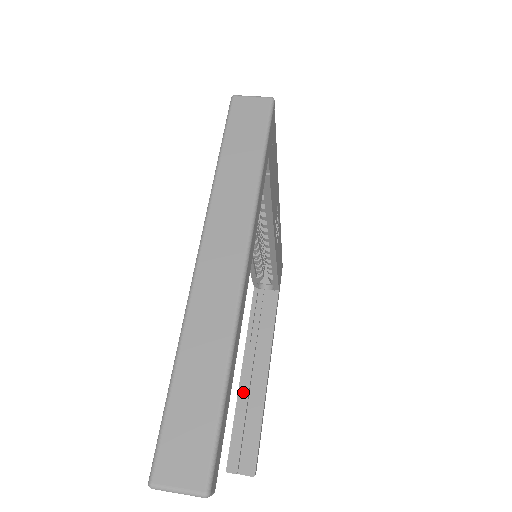
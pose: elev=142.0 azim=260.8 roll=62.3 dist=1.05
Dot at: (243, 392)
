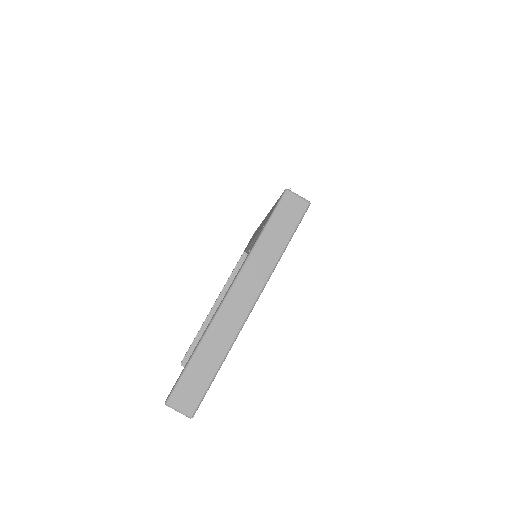
Dot at: (209, 320)
